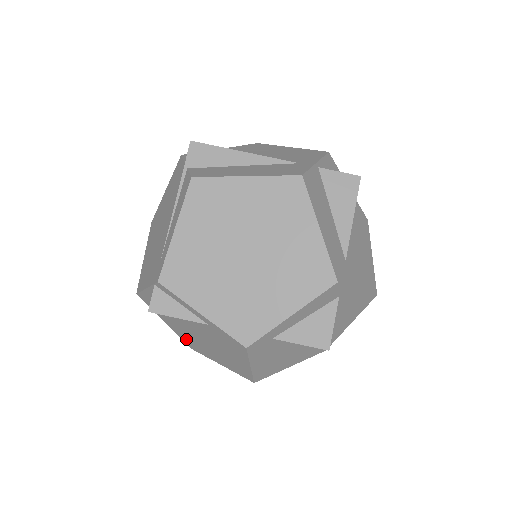
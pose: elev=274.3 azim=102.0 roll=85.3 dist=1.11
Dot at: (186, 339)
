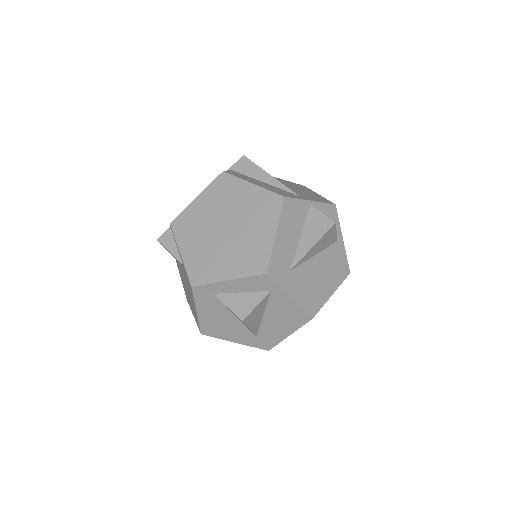
Dot at: (184, 288)
